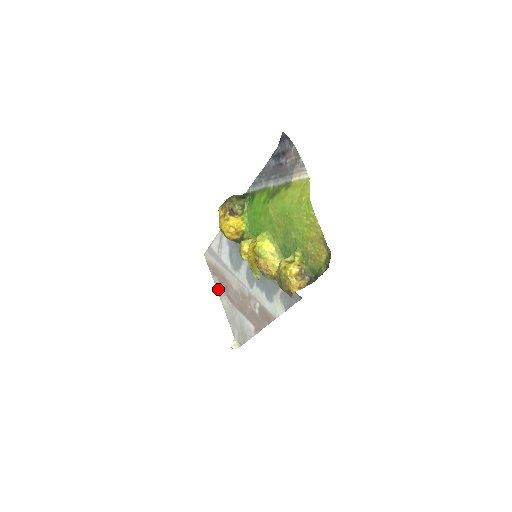
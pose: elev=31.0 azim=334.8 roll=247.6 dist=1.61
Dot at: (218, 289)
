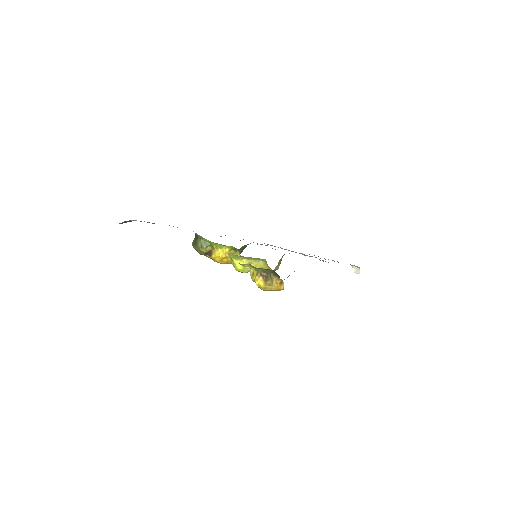
Dot at: occluded
